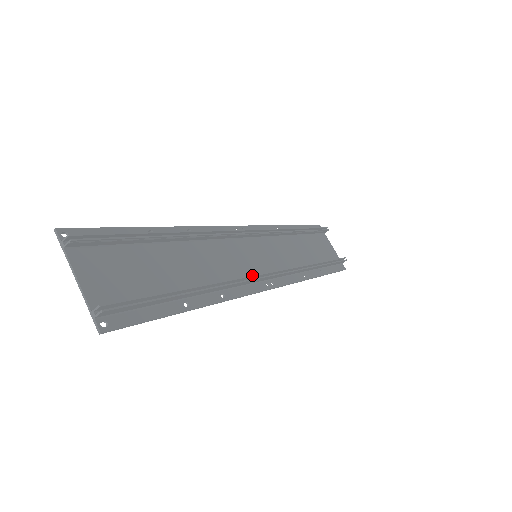
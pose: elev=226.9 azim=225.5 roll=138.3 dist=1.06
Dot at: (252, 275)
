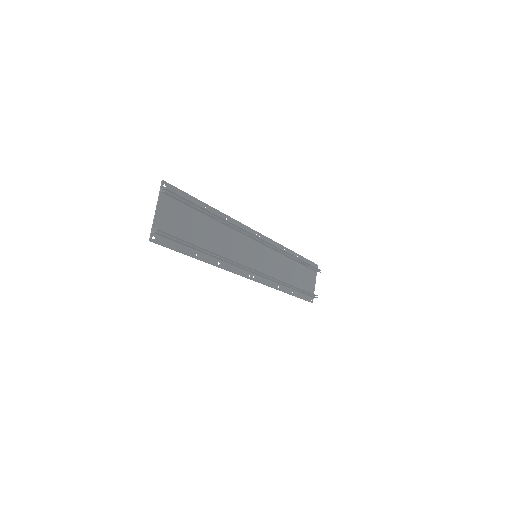
Dot at: occluded
